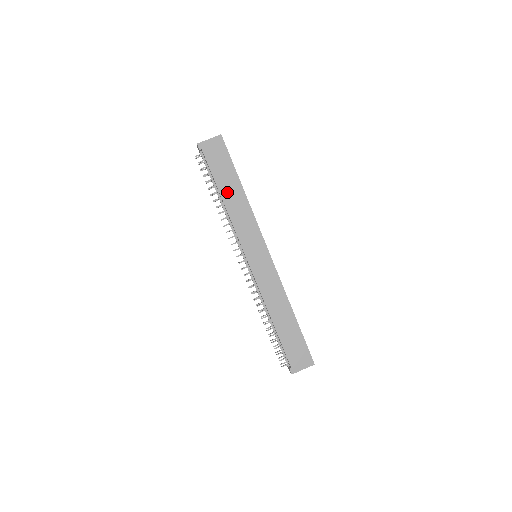
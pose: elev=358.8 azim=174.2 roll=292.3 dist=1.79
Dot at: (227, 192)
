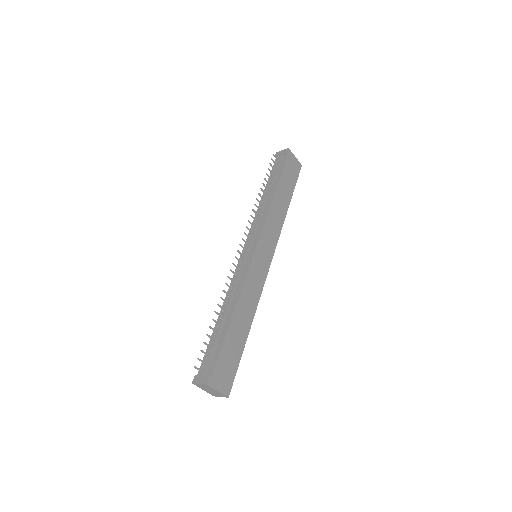
Dot at: (280, 194)
